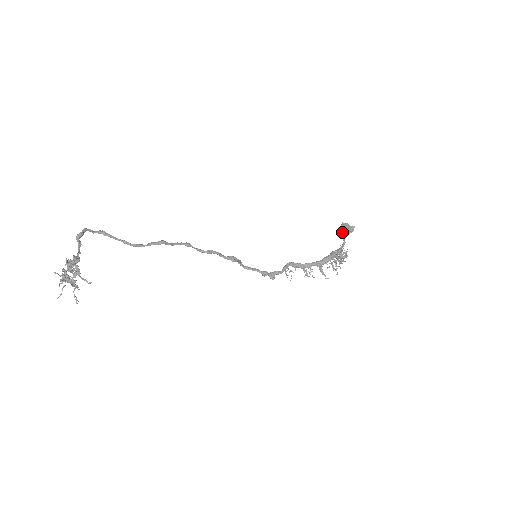
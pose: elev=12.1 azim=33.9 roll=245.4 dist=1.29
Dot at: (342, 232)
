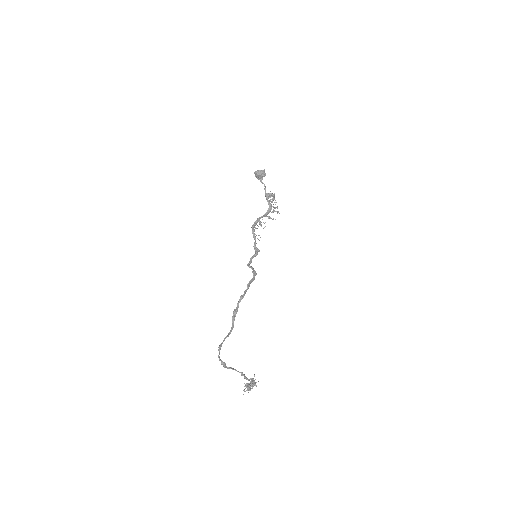
Dot at: (258, 178)
